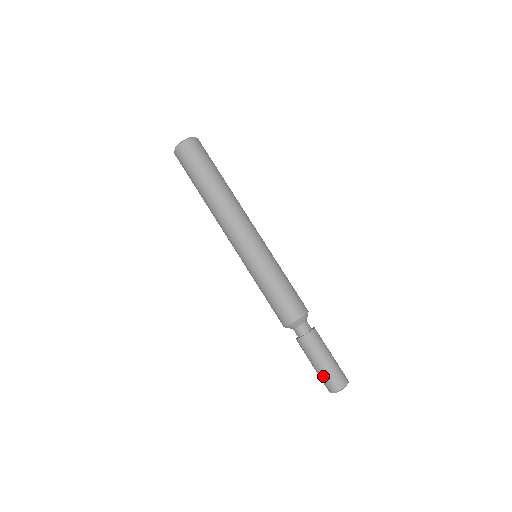
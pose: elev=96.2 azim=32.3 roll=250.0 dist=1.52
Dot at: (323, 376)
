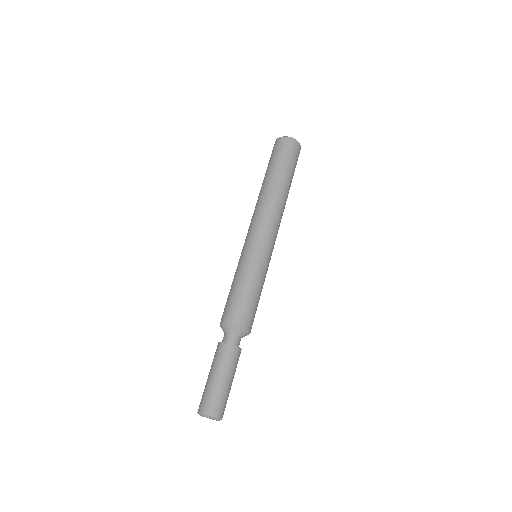
Dot at: (212, 391)
